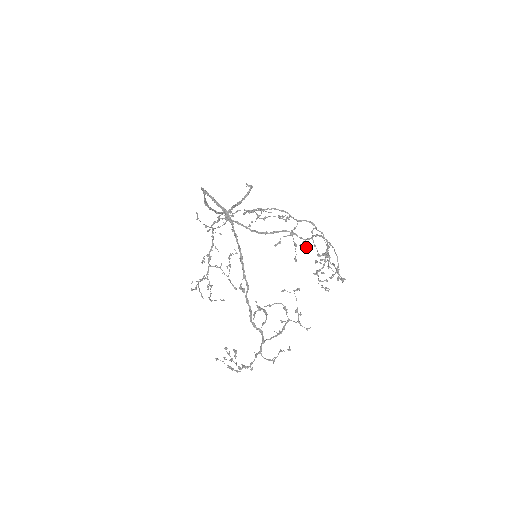
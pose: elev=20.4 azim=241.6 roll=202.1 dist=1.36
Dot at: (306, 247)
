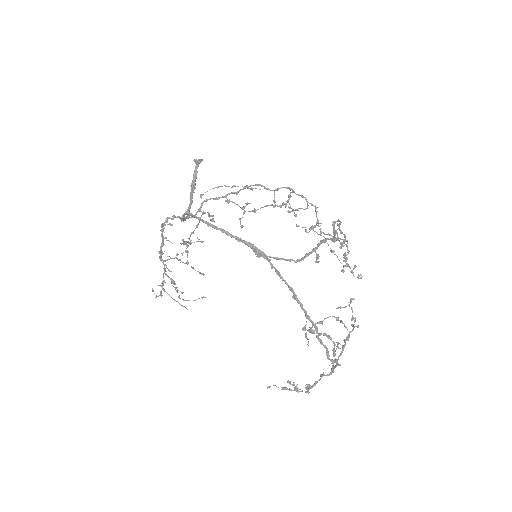
Dot at: occluded
